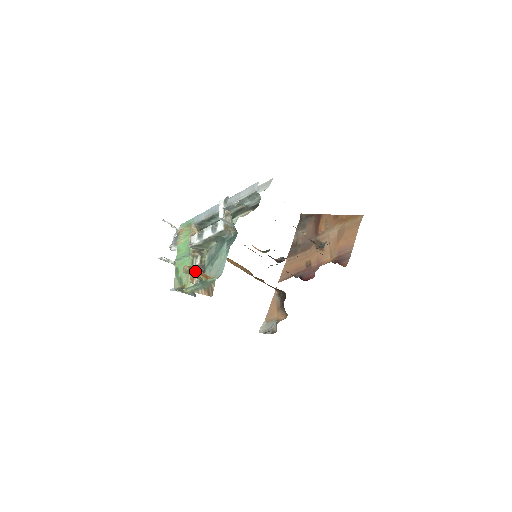
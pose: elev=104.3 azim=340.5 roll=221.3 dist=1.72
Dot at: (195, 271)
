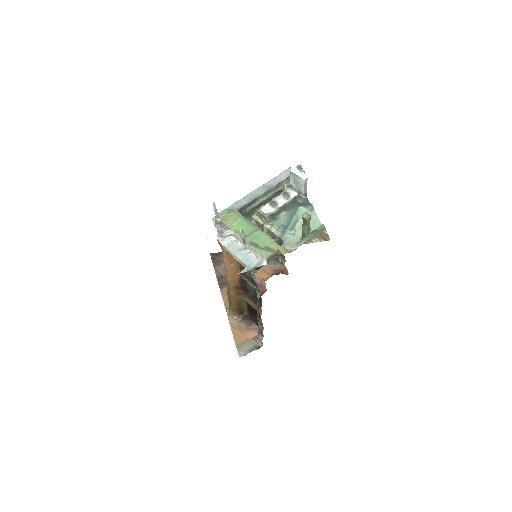
Dot at: (309, 220)
